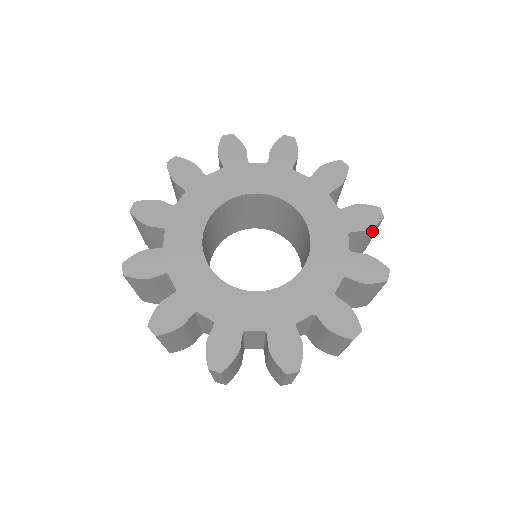
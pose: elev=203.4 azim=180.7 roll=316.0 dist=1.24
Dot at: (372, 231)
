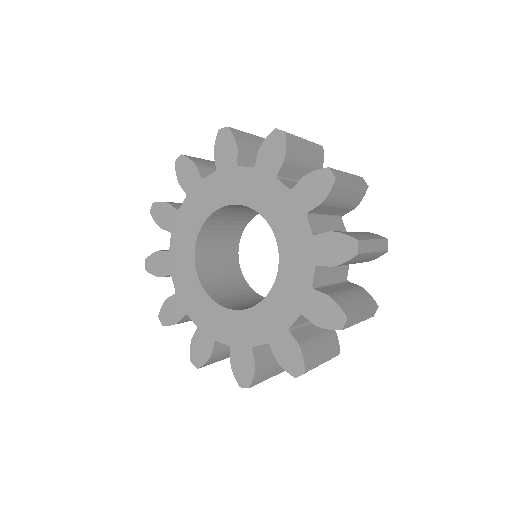
Dot at: (337, 192)
